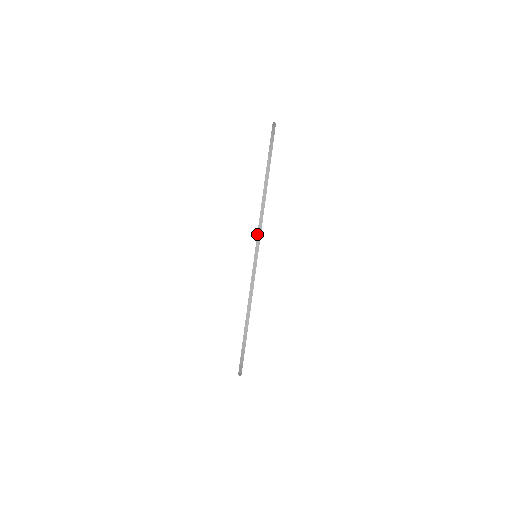
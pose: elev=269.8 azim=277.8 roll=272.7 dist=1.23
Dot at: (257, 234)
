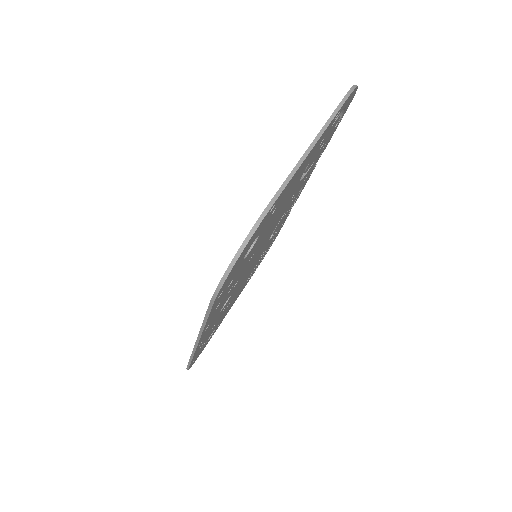
Dot at: (314, 139)
